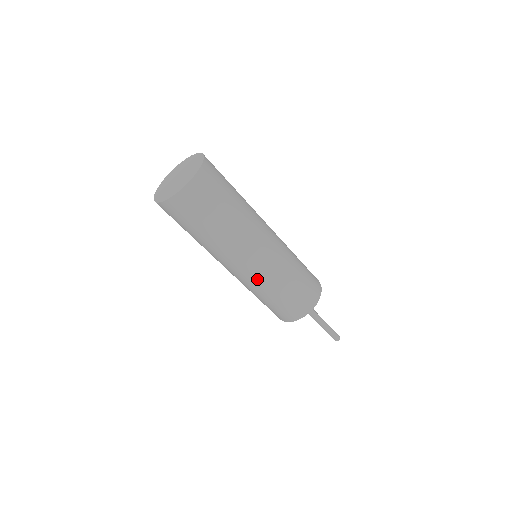
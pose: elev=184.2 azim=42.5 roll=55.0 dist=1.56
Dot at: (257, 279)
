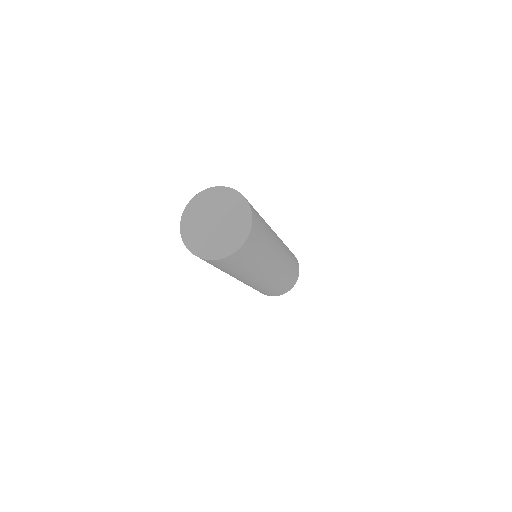
Dot at: (255, 286)
